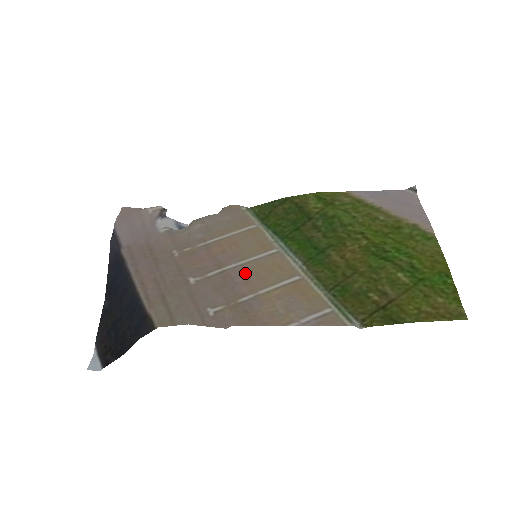
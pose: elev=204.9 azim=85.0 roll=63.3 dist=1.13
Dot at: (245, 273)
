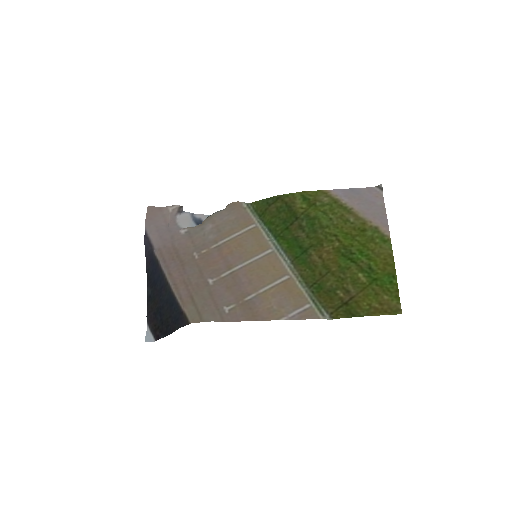
Dot at: (248, 274)
